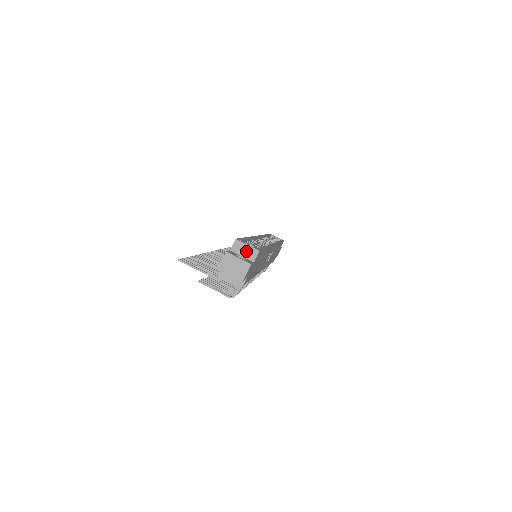
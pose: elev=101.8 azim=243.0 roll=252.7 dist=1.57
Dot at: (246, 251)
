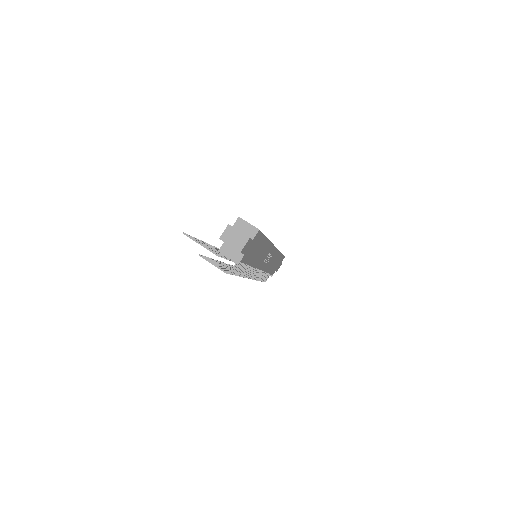
Dot at: (247, 229)
